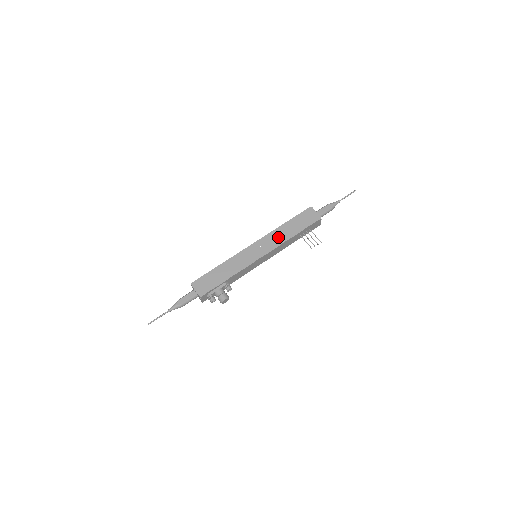
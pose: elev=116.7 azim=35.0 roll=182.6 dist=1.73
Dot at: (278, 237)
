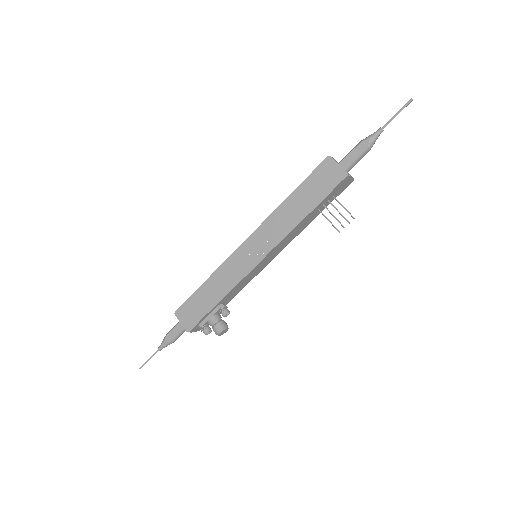
Dot at: (281, 223)
